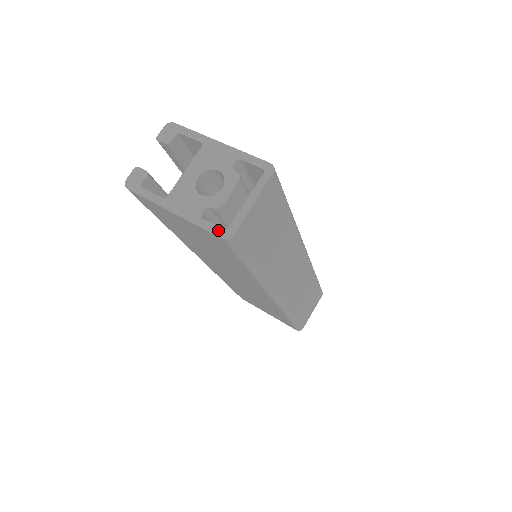
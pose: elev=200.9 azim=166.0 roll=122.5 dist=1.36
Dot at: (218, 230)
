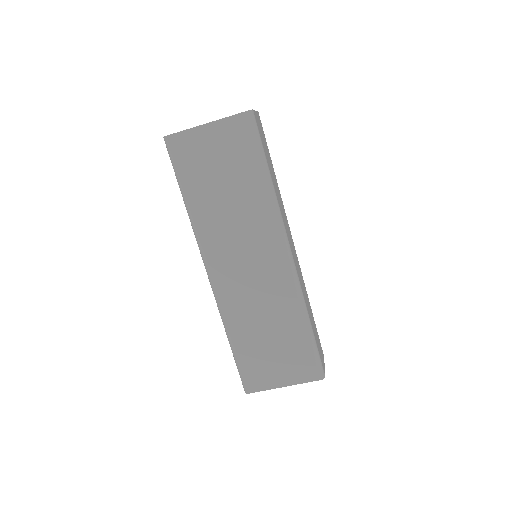
Dot at: (242, 113)
